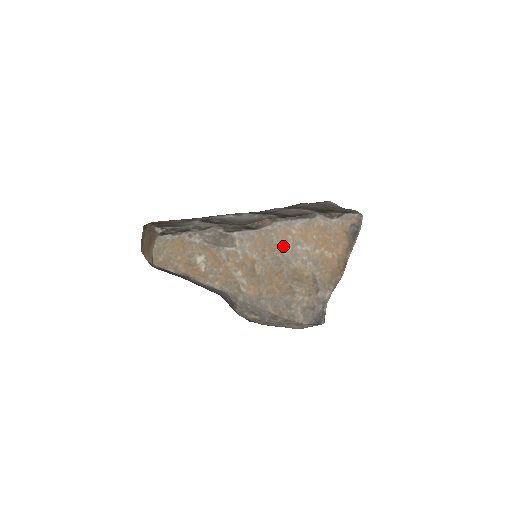
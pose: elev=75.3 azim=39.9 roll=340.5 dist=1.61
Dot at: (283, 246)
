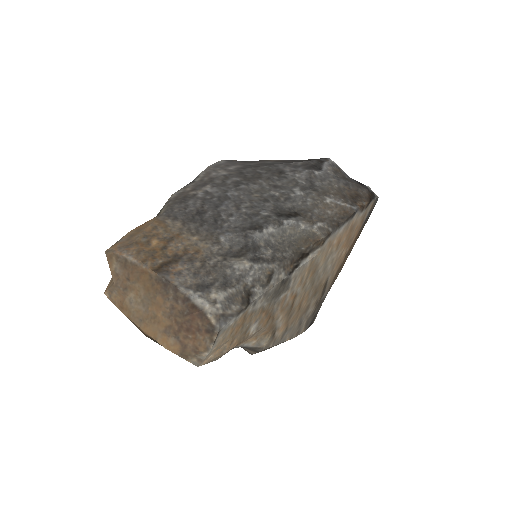
Dot at: (321, 264)
